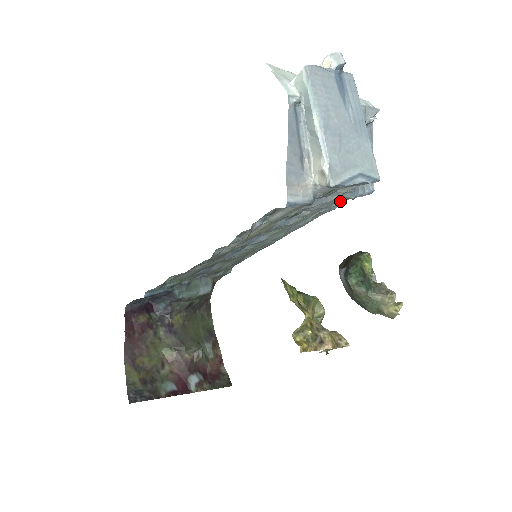
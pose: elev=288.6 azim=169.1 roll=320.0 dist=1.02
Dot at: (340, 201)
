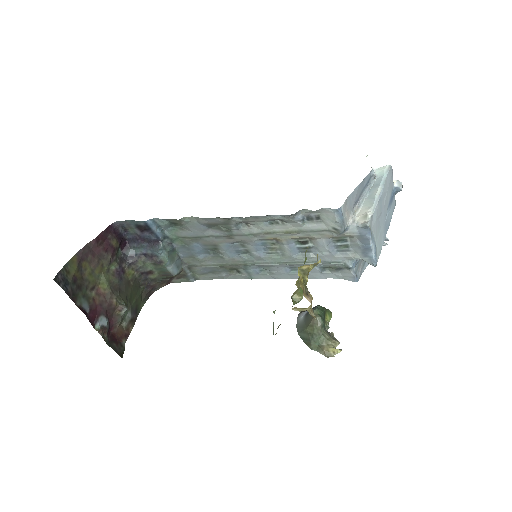
Dot at: (332, 272)
